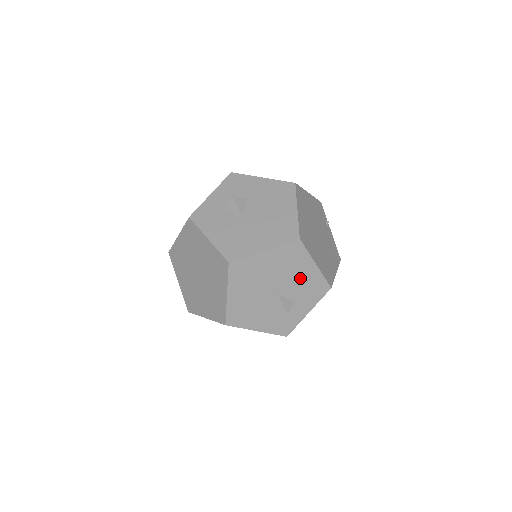
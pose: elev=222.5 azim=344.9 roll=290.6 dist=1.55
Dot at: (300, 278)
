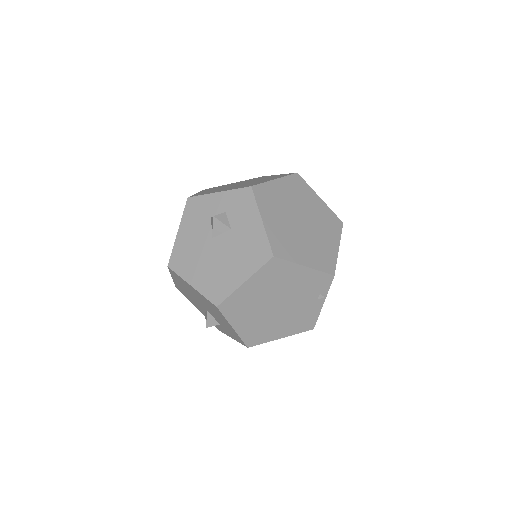
Dot at: (222, 321)
